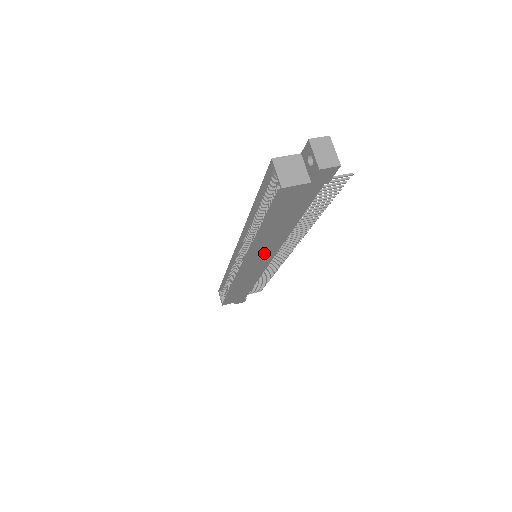
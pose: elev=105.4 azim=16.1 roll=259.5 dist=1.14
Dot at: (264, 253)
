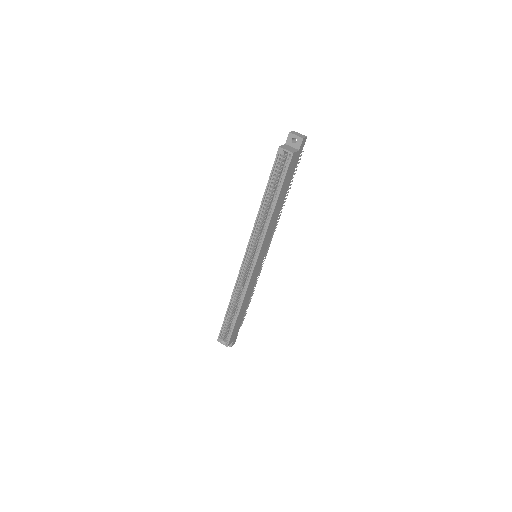
Dot at: (268, 239)
